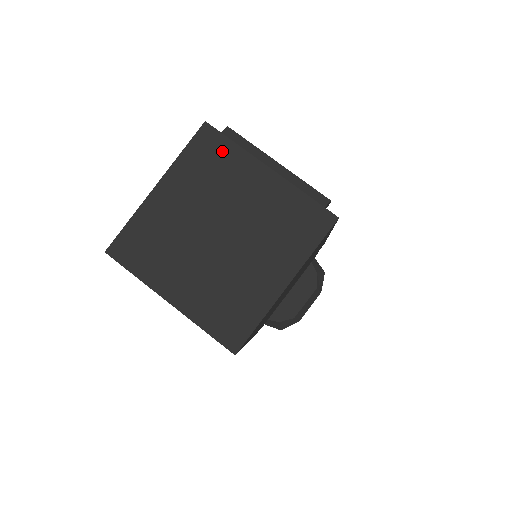
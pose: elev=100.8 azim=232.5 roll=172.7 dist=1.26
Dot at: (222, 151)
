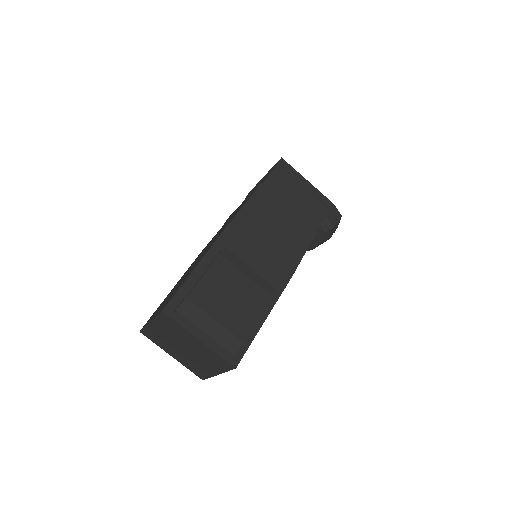
Dot at: (175, 325)
